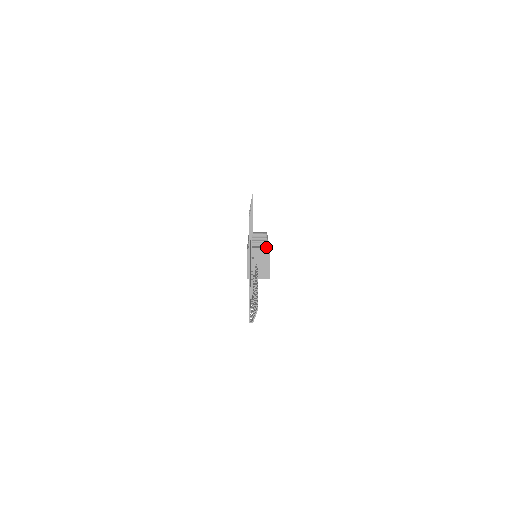
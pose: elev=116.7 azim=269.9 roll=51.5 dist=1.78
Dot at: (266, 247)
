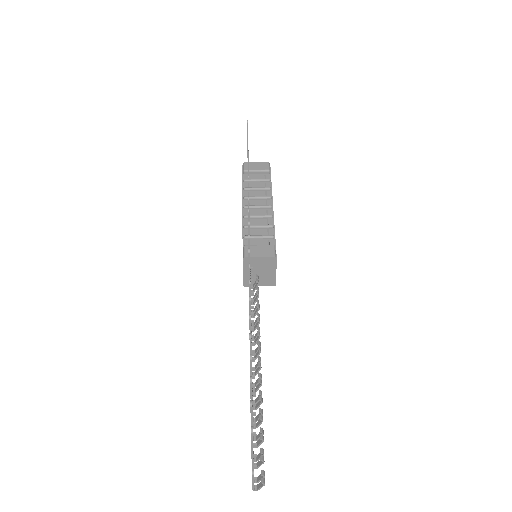
Dot at: (271, 253)
